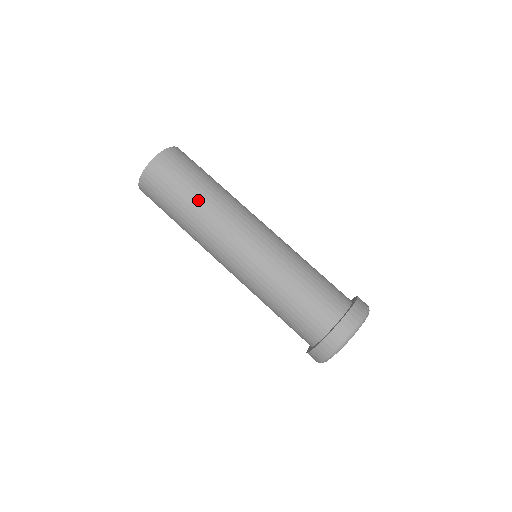
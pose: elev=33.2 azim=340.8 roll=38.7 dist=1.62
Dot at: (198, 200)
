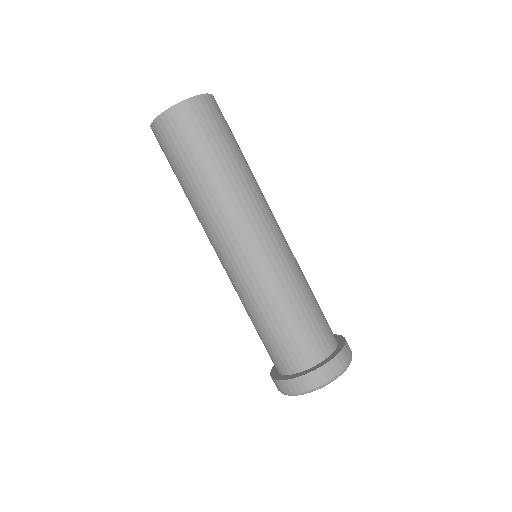
Dot at: (222, 172)
